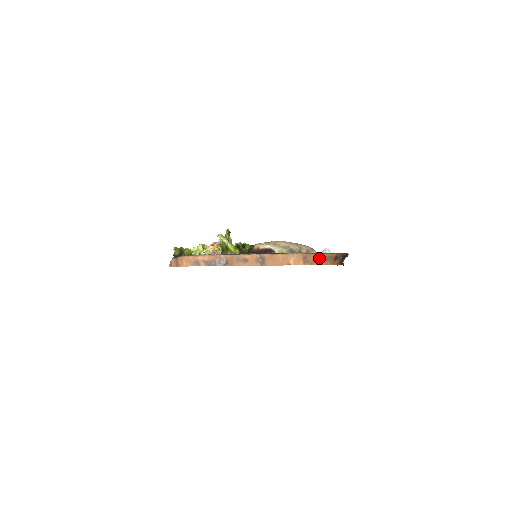
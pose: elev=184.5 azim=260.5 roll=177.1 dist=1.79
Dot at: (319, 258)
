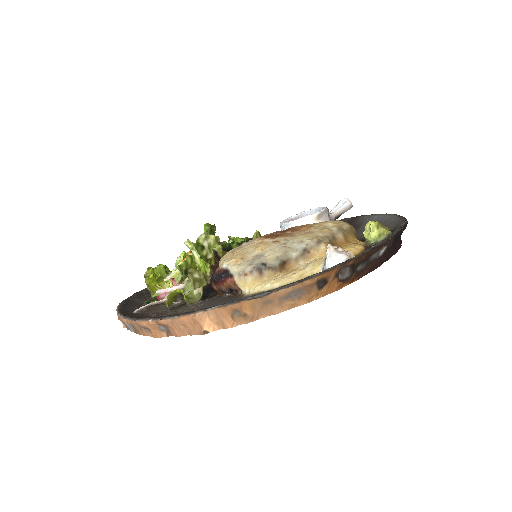
Dot at: (270, 301)
